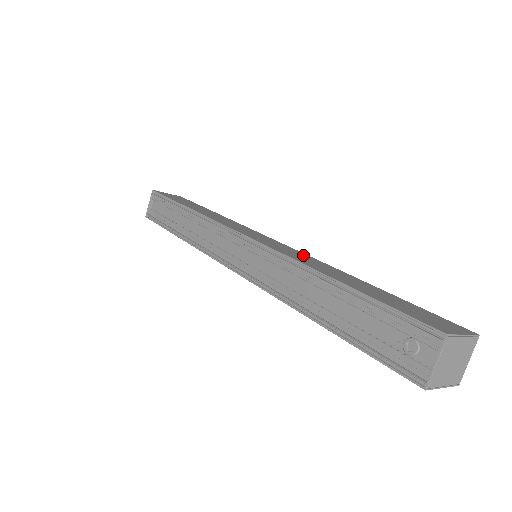
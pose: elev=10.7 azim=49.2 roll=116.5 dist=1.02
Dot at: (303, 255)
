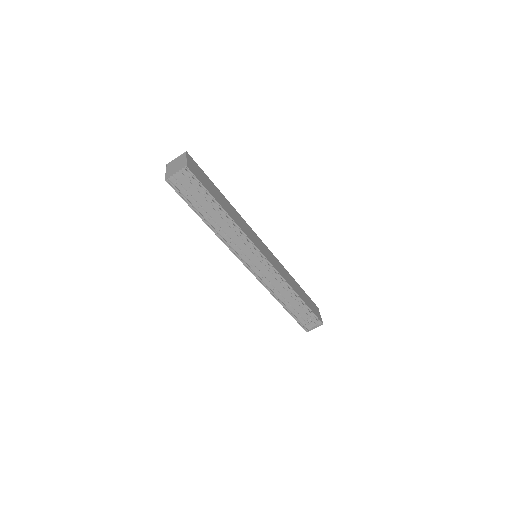
Dot at: (279, 264)
